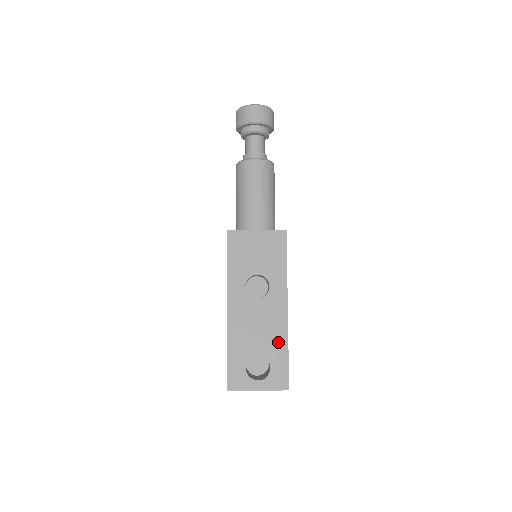
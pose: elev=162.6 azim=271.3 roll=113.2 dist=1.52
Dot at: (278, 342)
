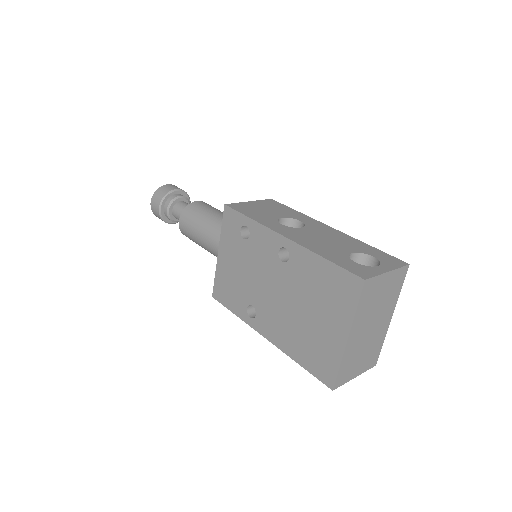
Dot at: (354, 243)
